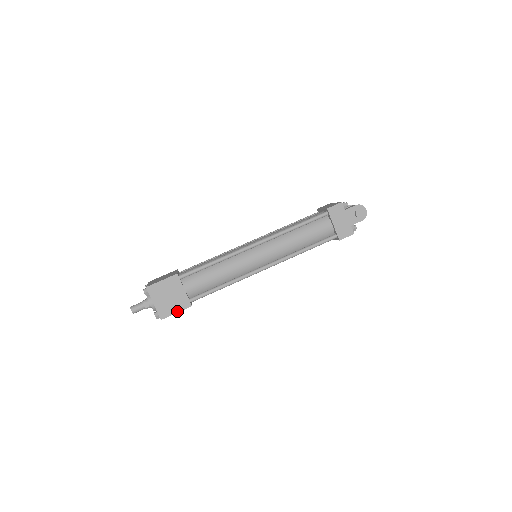
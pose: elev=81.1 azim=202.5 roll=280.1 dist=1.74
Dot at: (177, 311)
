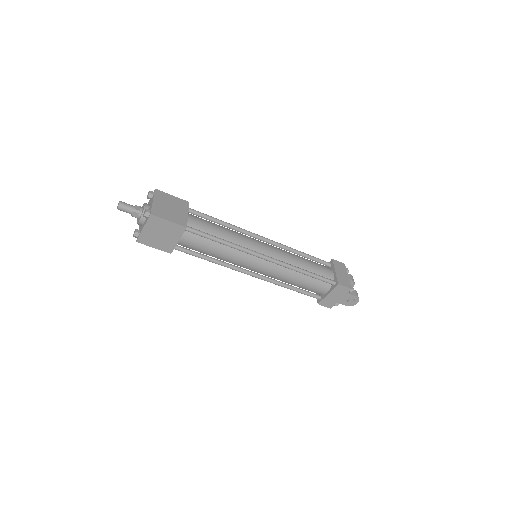
Dot at: (156, 247)
